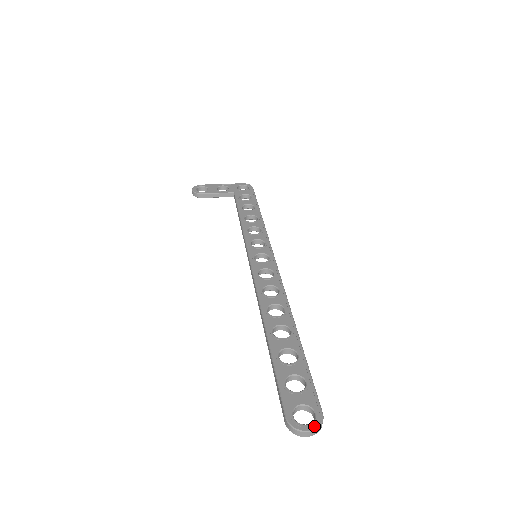
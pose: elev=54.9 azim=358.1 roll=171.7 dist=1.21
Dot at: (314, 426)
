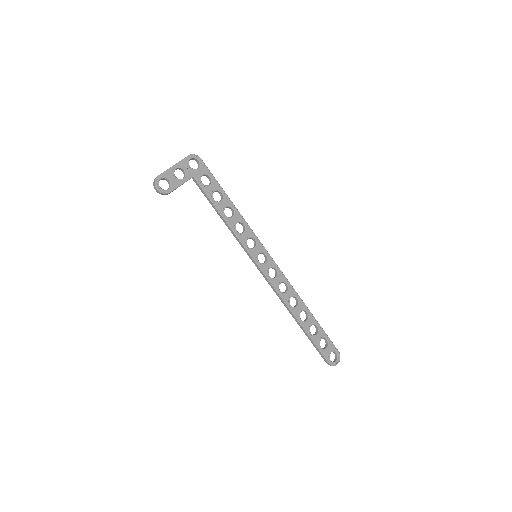
Dot at: (339, 360)
